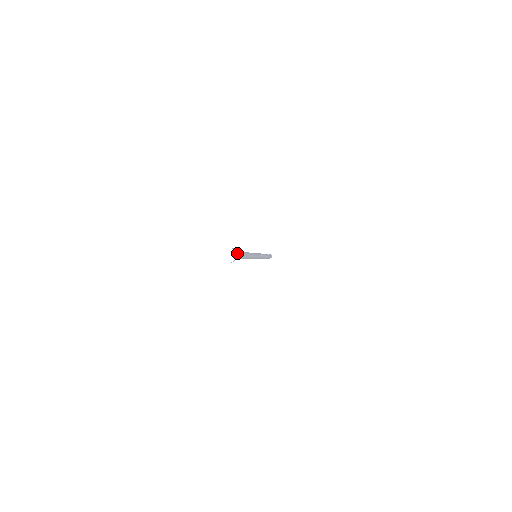
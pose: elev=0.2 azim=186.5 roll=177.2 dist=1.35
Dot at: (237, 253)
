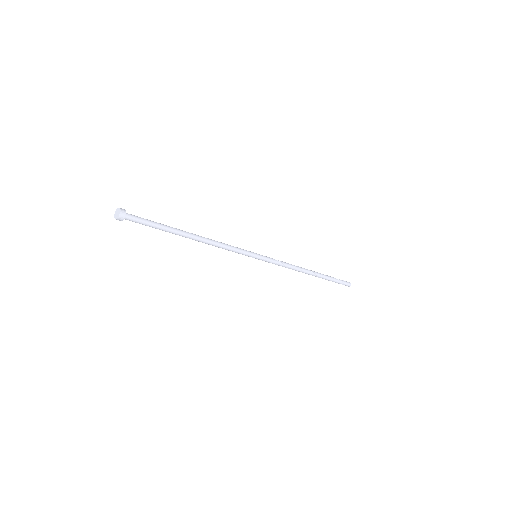
Dot at: (143, 218)
